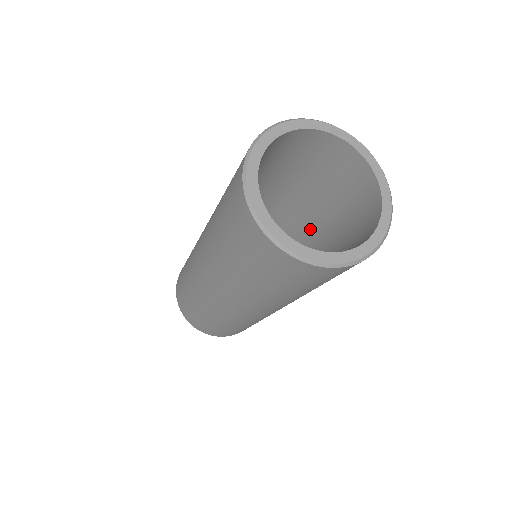
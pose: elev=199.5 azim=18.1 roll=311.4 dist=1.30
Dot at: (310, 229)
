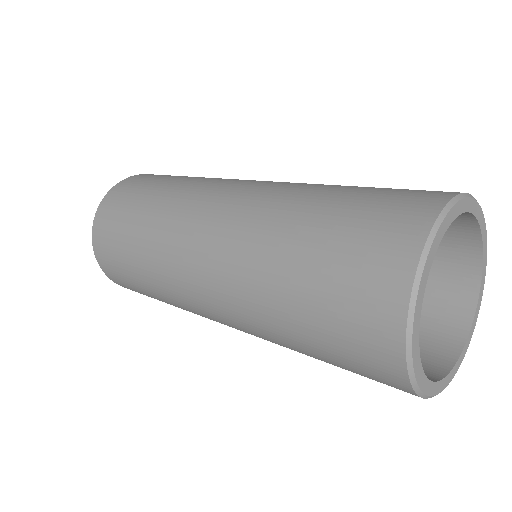
Dot at: occluded
